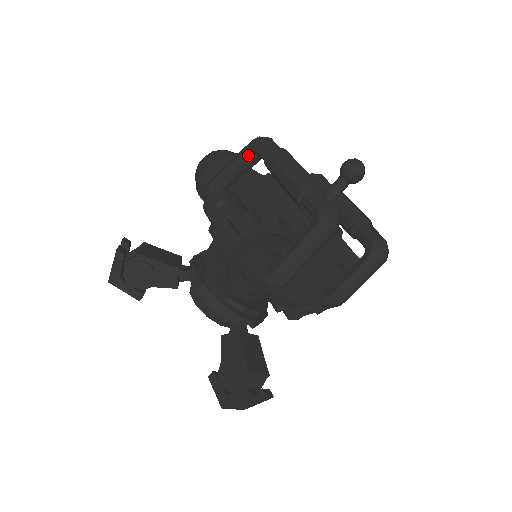
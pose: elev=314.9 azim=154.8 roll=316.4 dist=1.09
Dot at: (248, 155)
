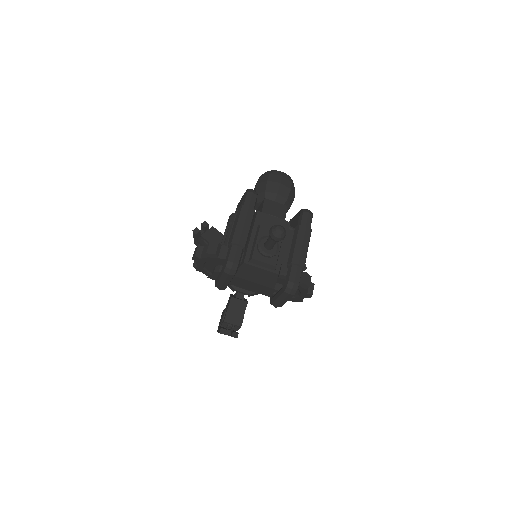
Dot at: occluded
